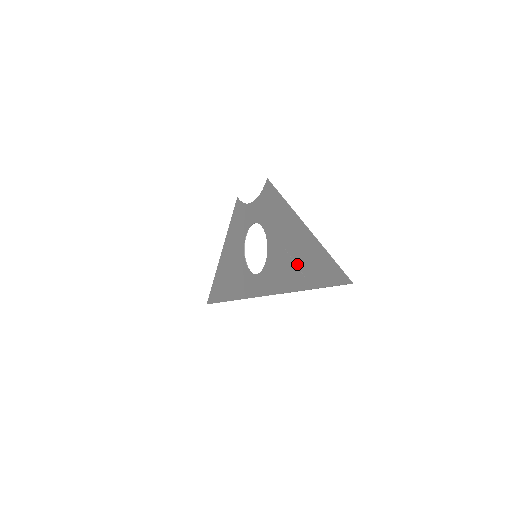
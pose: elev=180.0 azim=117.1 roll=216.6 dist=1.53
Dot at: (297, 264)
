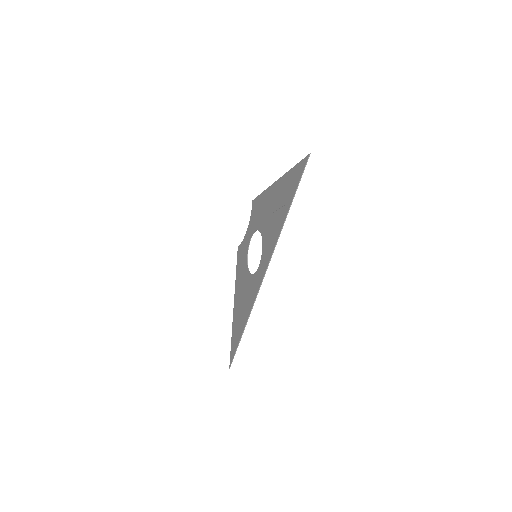
Dot at: (280, 207)
